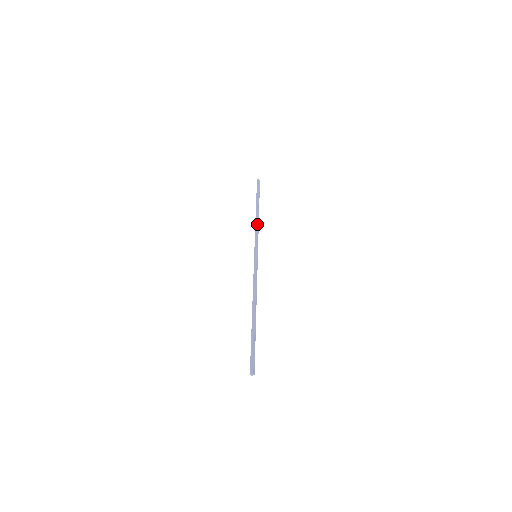
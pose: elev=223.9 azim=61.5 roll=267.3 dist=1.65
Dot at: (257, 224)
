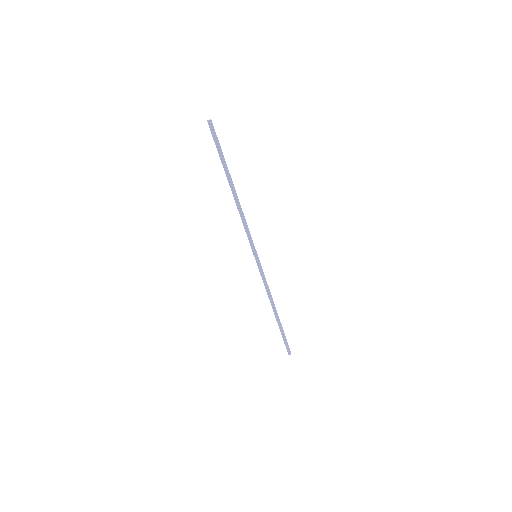
Dot at: (241, 214)
